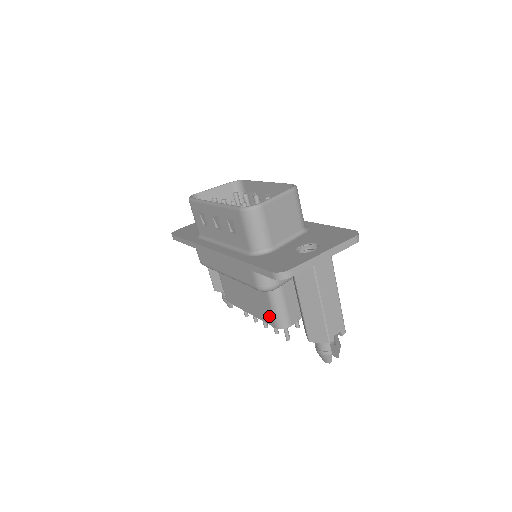
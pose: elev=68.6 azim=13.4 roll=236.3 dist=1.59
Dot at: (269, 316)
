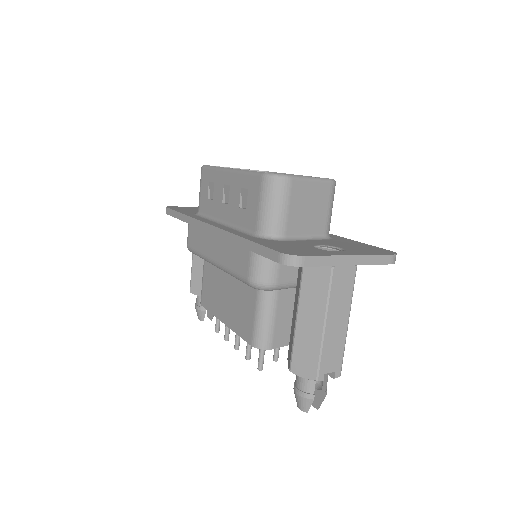
Dot at: (248, 328)
